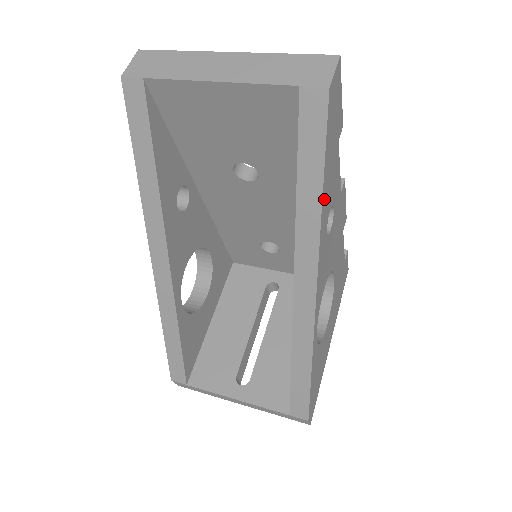
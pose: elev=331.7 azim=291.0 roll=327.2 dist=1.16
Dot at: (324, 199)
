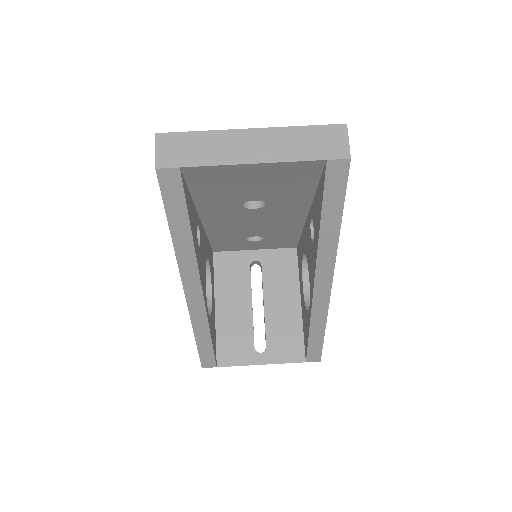
Dot at: occluded
